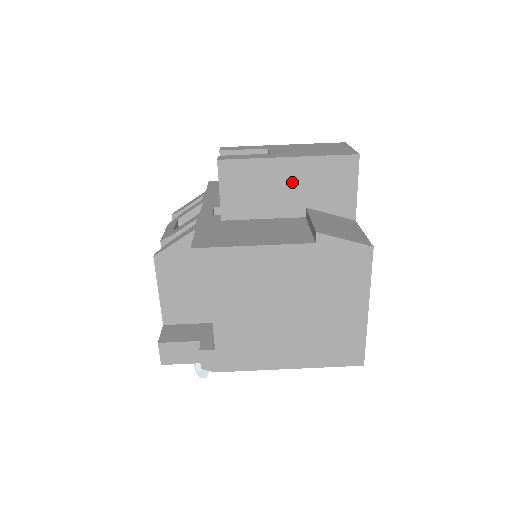
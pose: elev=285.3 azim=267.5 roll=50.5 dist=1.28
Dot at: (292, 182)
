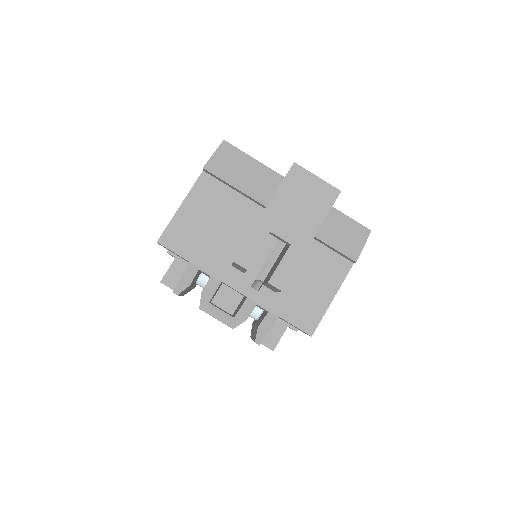
Dot at: occluded
